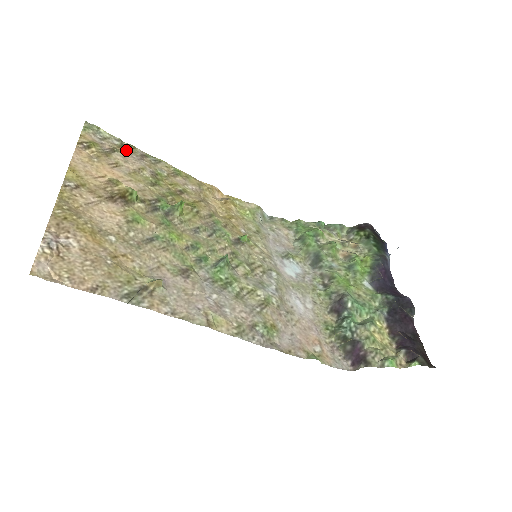
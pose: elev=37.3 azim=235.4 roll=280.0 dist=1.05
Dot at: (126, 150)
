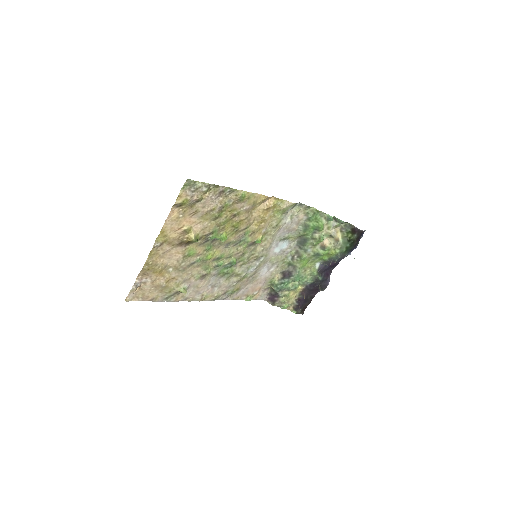
Dot at: (209, 193)
